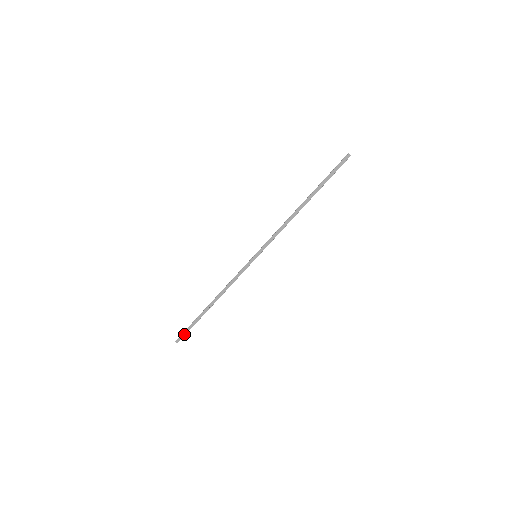
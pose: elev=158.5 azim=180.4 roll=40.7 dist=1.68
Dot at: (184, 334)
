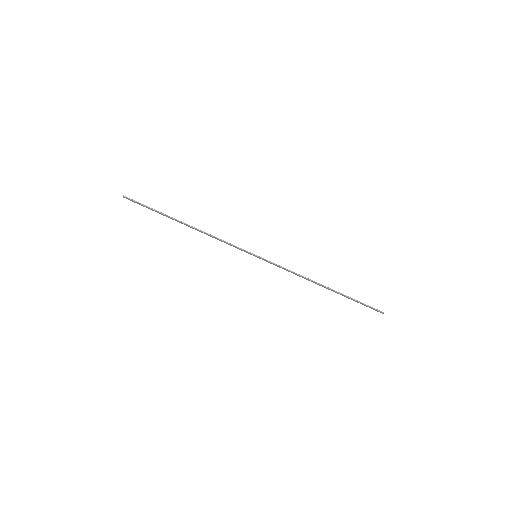
Dot at: (137, 203)
